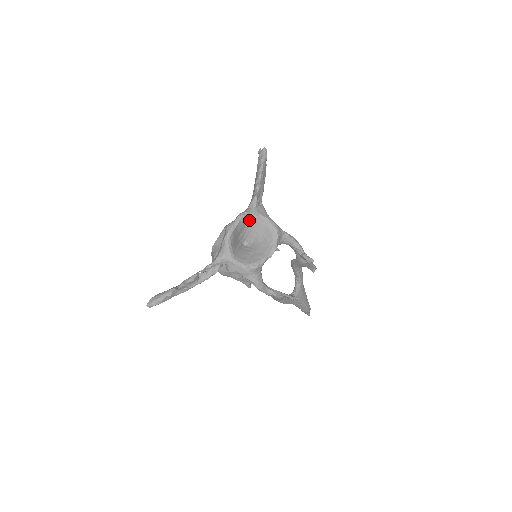
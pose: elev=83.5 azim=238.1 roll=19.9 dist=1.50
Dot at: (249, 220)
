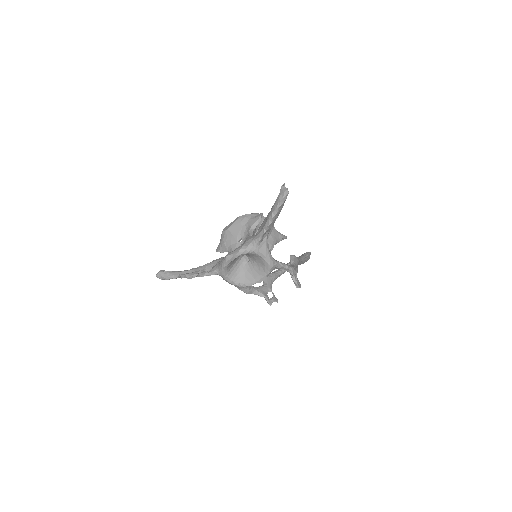
Dot at: occluded
